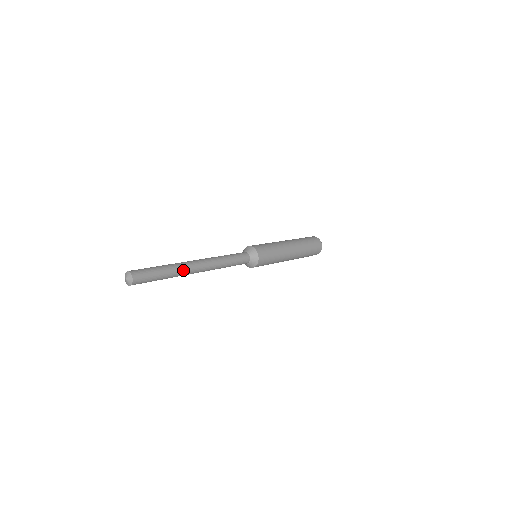
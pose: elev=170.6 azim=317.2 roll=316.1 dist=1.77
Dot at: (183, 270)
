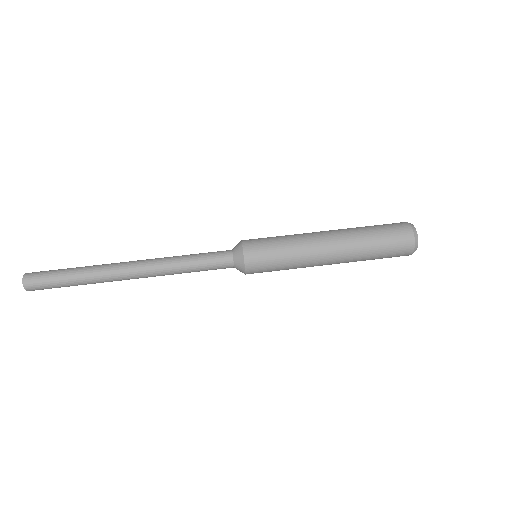
Dot at: occluded
